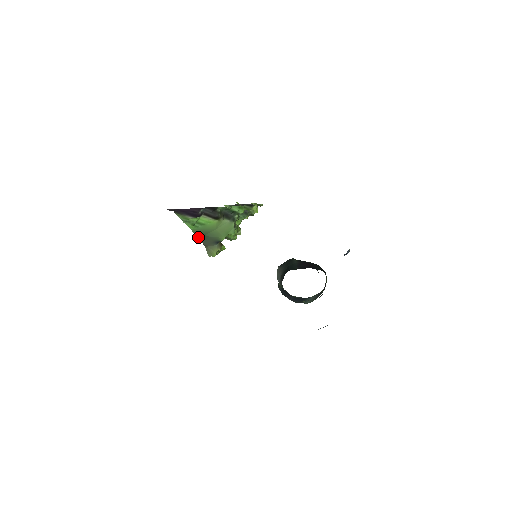
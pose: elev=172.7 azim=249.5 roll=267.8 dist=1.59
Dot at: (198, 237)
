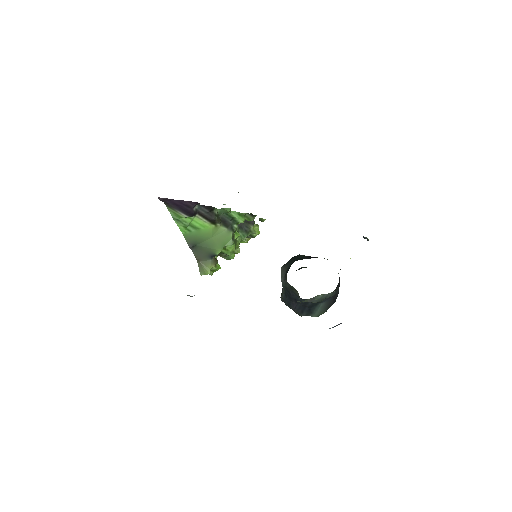
Dot at: (190, 246)
